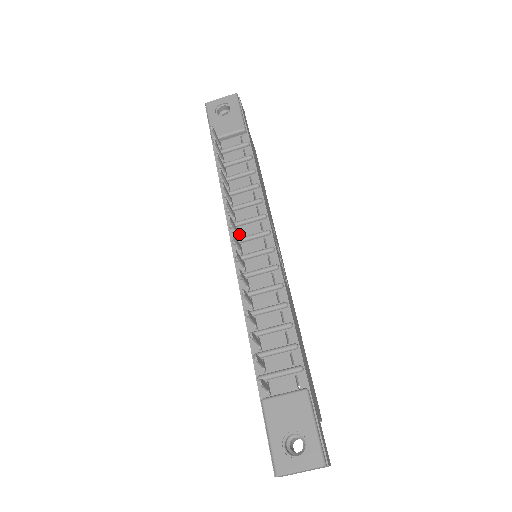
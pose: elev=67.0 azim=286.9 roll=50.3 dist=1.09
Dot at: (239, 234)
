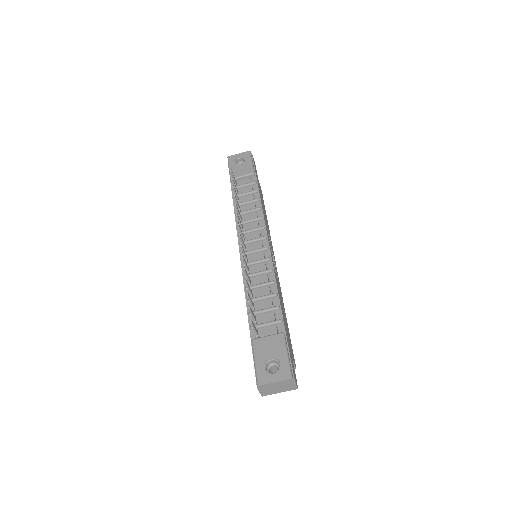
Dot at: (245, 239)
